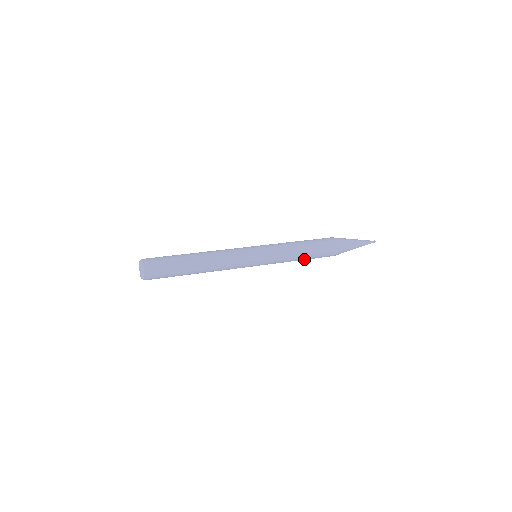
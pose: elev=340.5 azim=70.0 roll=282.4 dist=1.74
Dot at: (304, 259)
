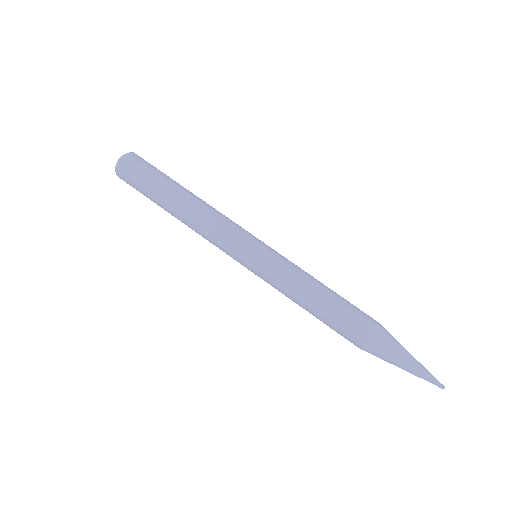
Dot at: occluded
